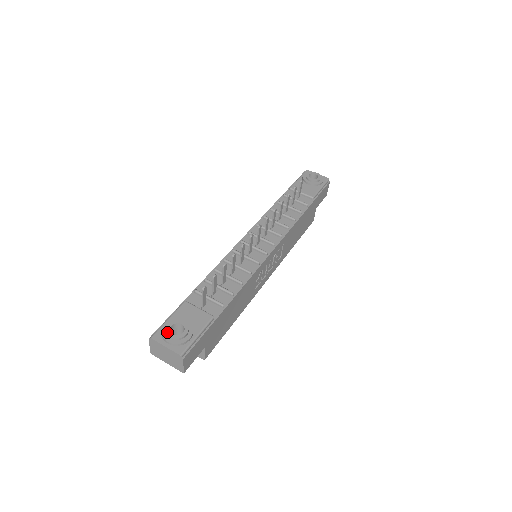
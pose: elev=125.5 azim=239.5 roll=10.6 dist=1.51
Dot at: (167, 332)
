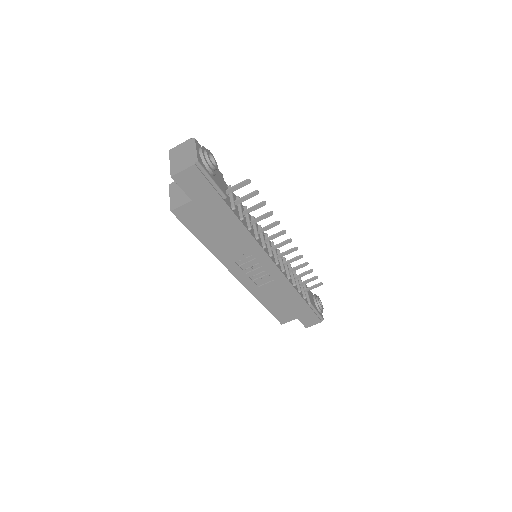
Dot at: occluded
